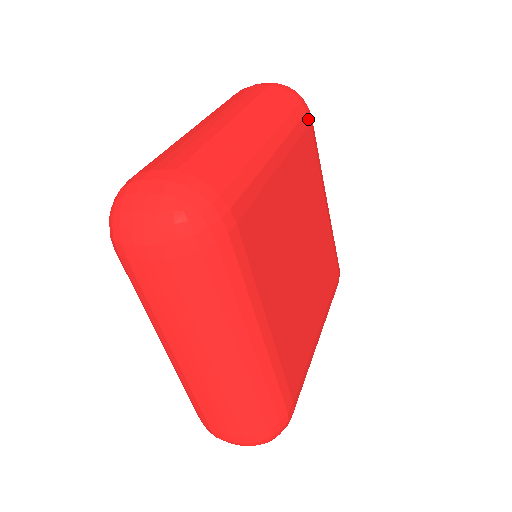
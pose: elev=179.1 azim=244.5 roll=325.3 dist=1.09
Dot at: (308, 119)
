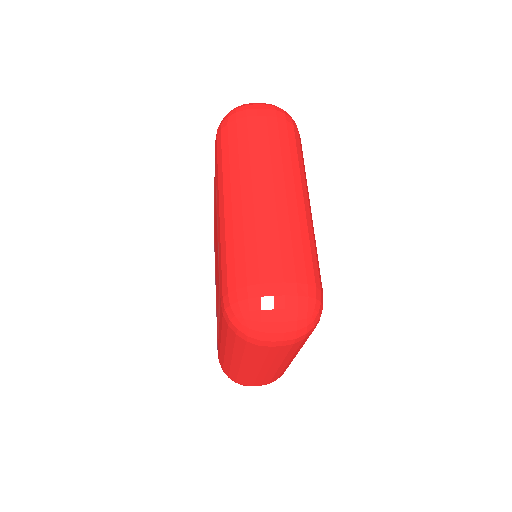
Dot at: occluded
